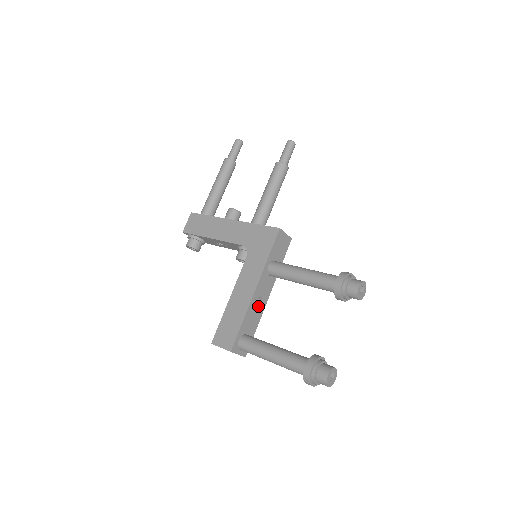
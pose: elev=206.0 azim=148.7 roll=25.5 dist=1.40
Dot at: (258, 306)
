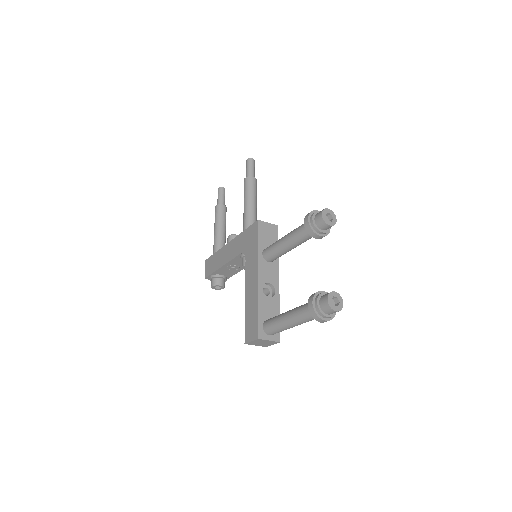
Dot at: (272, 293)
